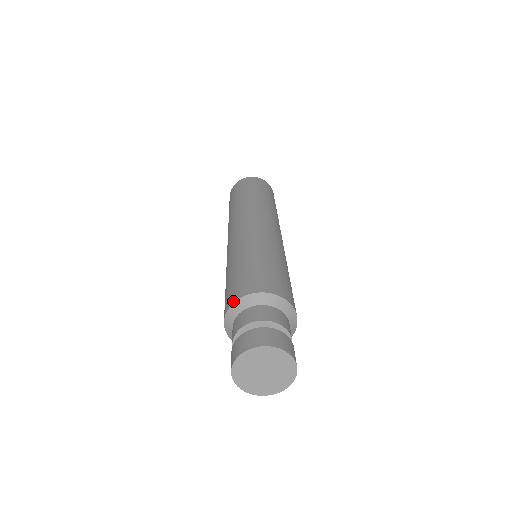
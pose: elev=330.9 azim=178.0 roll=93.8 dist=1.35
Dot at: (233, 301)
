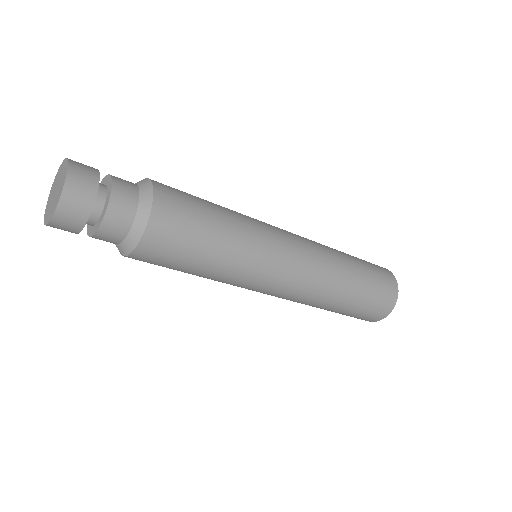
Dot at: occluded
